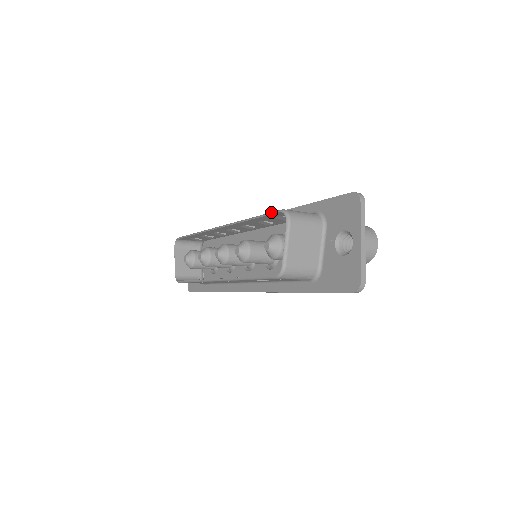
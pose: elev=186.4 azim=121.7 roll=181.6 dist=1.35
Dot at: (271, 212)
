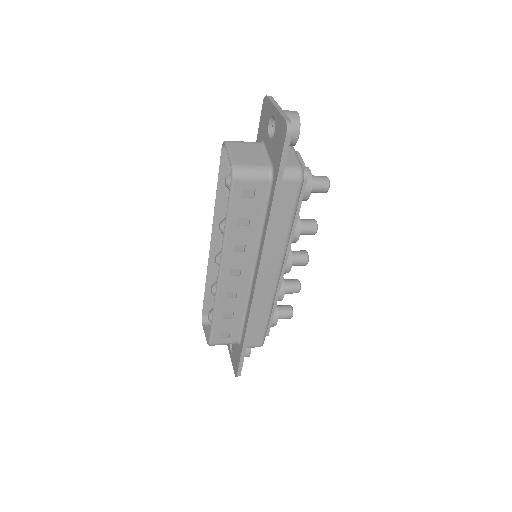
Dot at: (220, 161)
